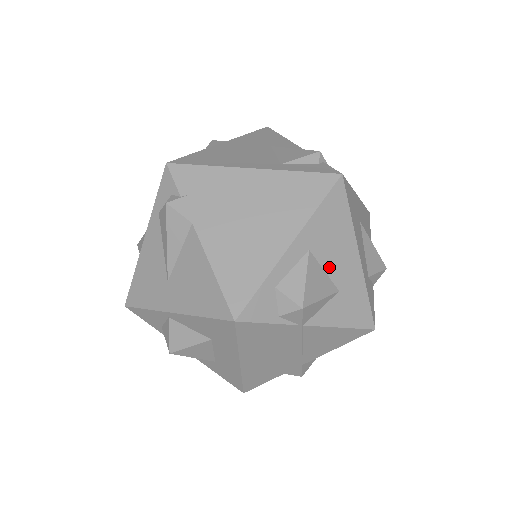
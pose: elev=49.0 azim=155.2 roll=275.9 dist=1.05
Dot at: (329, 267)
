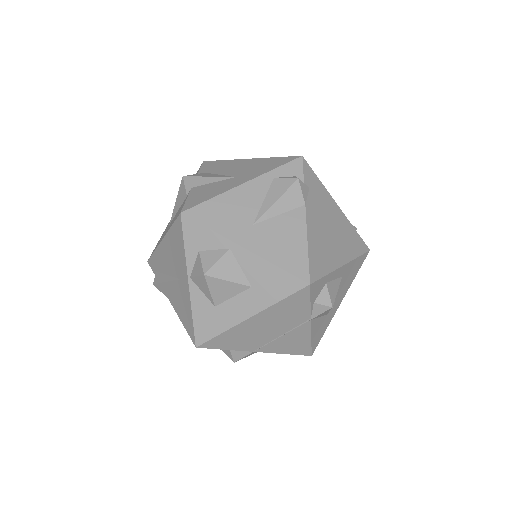
Dot at: (336, 295)
